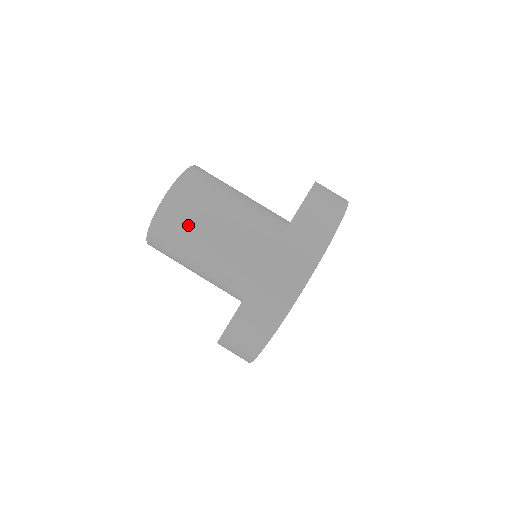
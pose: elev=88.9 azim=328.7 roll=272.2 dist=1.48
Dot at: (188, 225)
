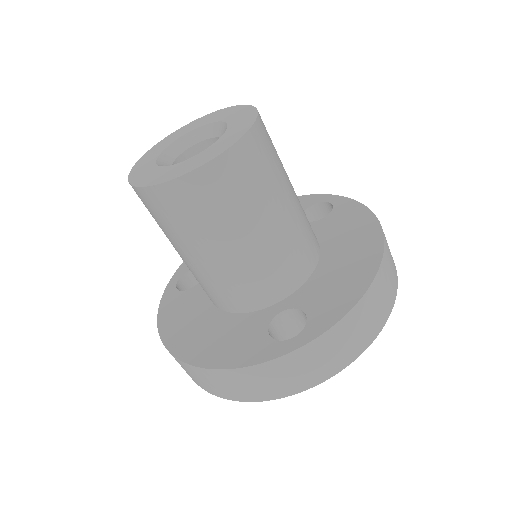
Dot at: (250, 197)
